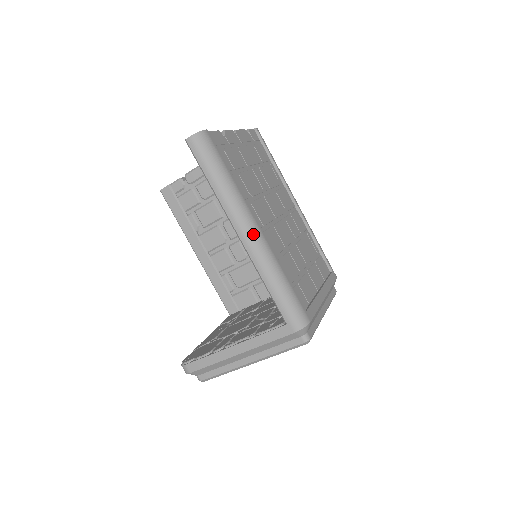
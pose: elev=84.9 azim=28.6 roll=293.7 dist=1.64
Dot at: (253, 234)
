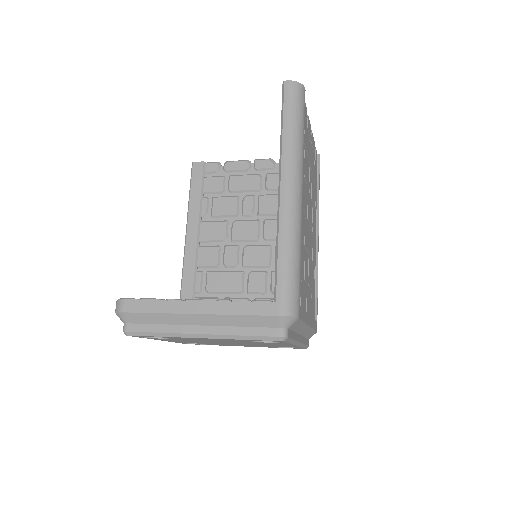
Dot at: (295, 194)
